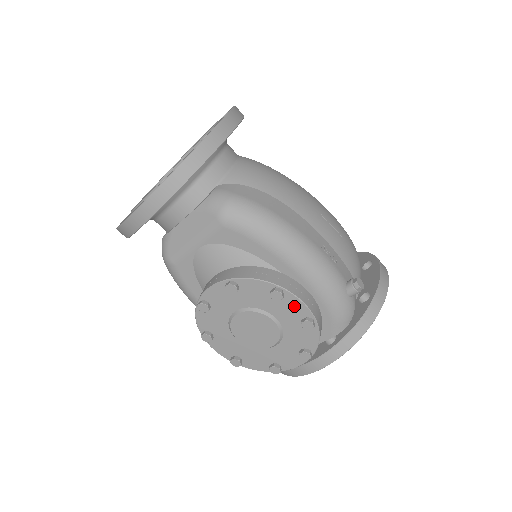
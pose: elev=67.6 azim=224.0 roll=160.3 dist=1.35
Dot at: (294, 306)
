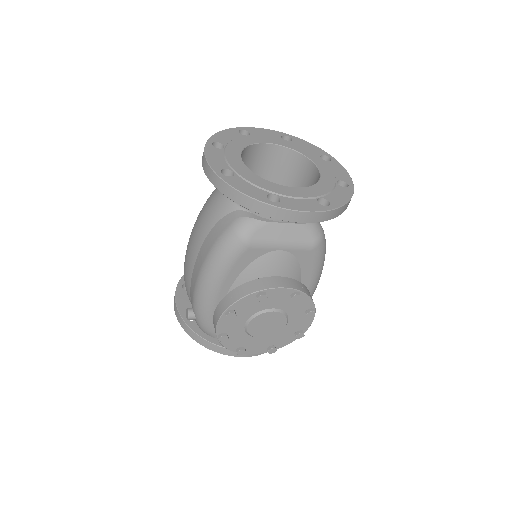
Dot at: (306, 322)
